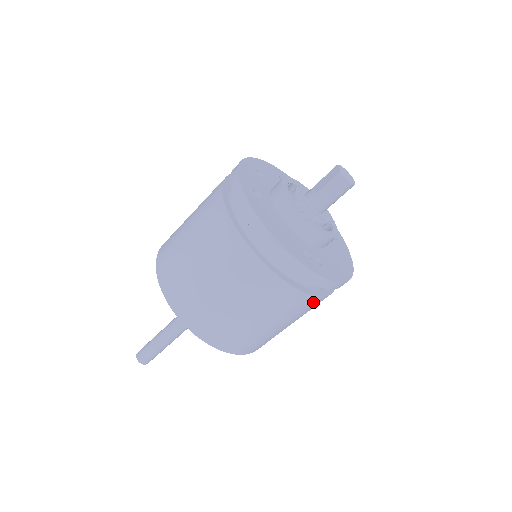
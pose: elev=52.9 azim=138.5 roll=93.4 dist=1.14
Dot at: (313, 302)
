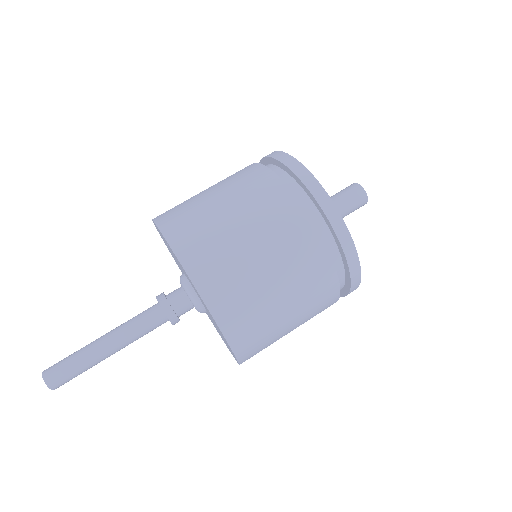
Dot at: (283, 198)
